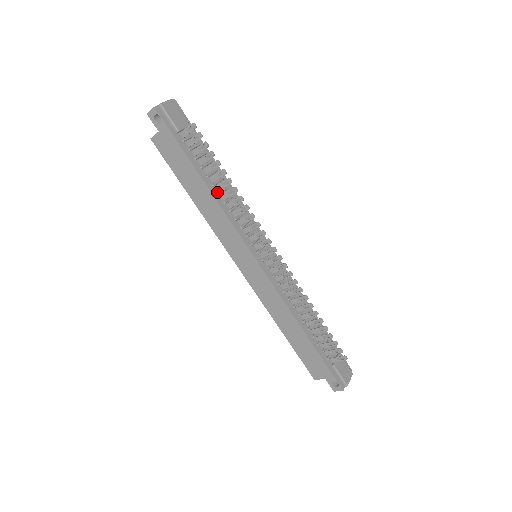
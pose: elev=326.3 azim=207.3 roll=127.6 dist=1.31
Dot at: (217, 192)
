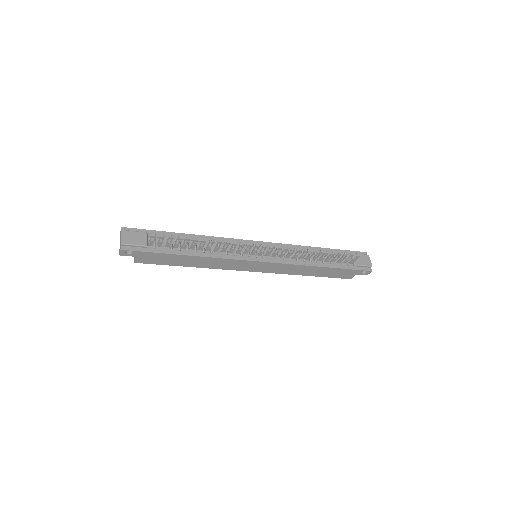
Dot at: (202, 252)
